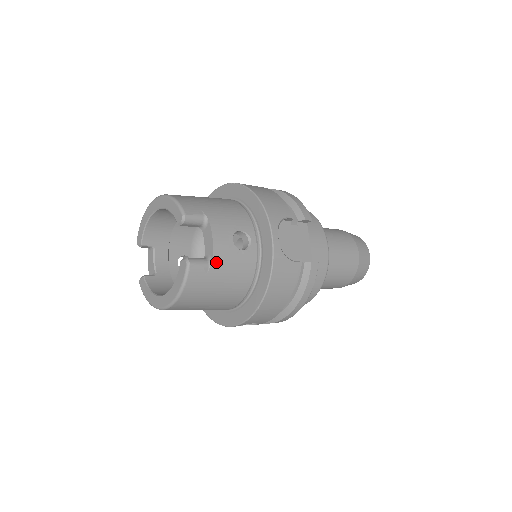
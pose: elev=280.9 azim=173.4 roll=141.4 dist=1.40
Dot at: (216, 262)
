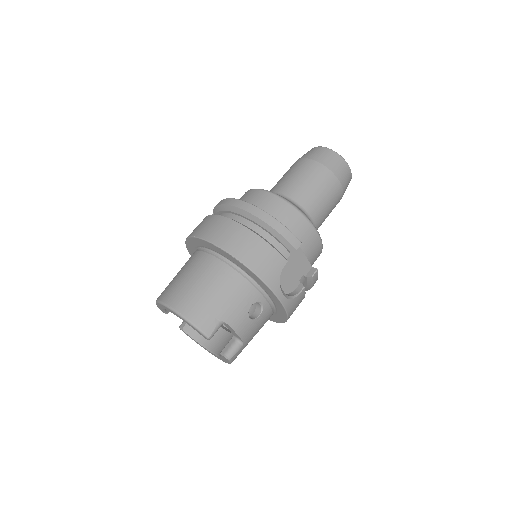
Dot at: (246, 340)
